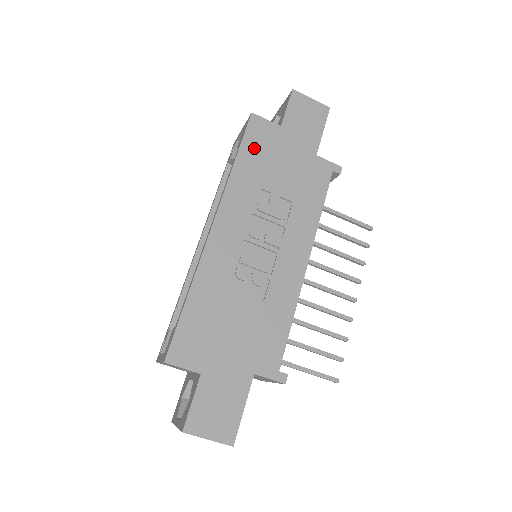
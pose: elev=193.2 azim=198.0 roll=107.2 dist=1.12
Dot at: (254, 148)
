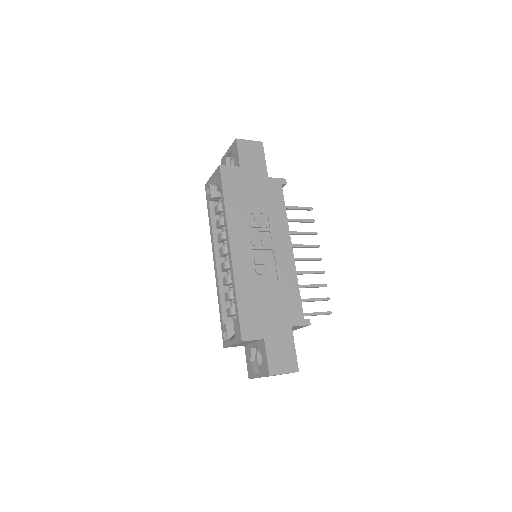
Dot at: (231, 188)
